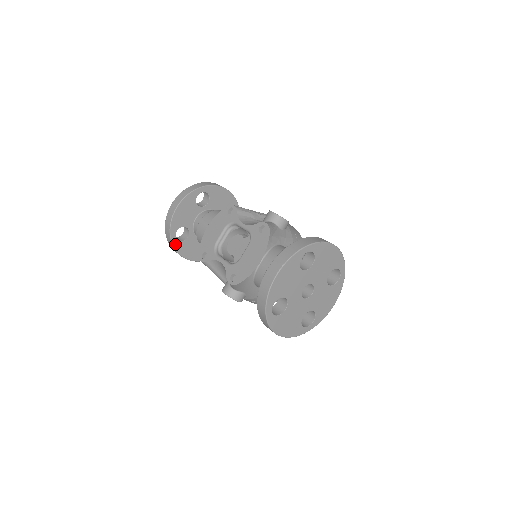
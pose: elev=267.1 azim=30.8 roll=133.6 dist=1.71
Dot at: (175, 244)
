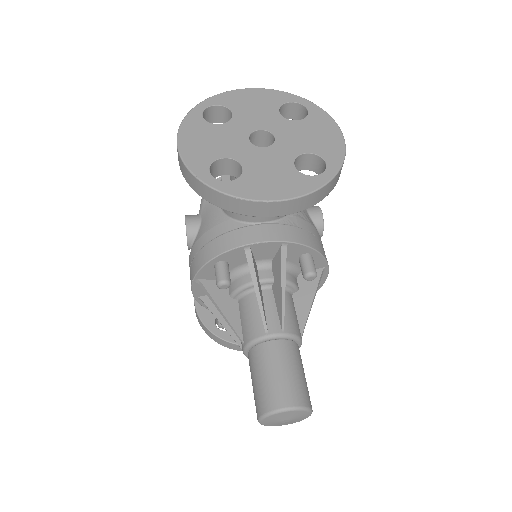
Dot at: occluded
